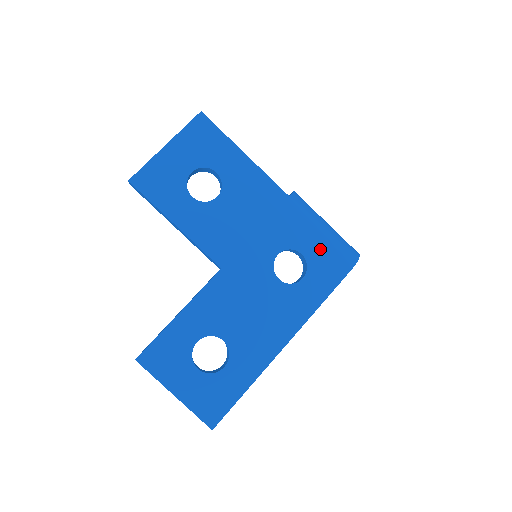
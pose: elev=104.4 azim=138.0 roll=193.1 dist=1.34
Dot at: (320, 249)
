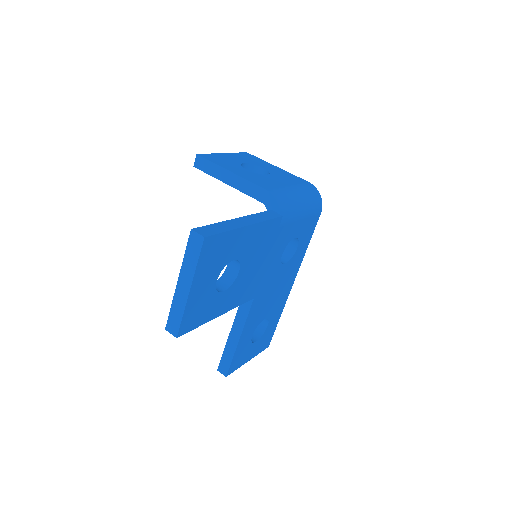
Dot at: (304, 223)
